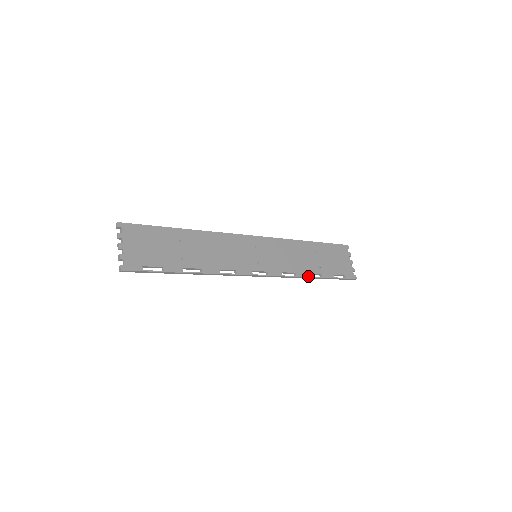
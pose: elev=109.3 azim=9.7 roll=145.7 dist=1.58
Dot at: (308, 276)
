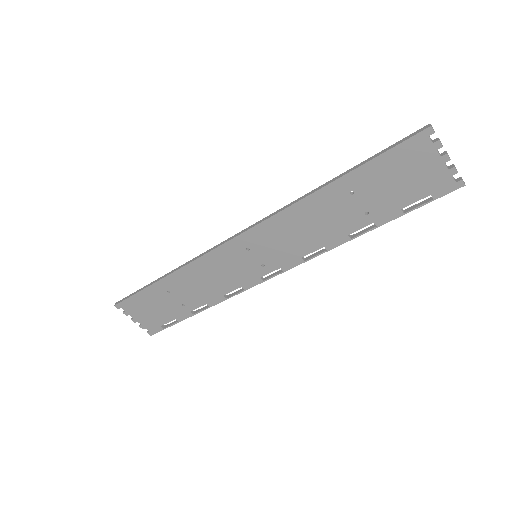
Dot at: (348, 239)
